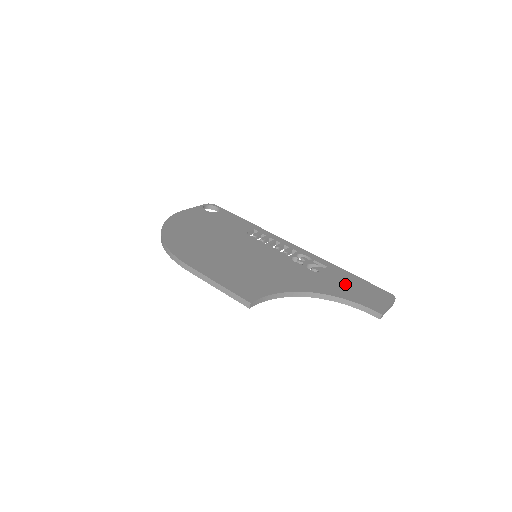
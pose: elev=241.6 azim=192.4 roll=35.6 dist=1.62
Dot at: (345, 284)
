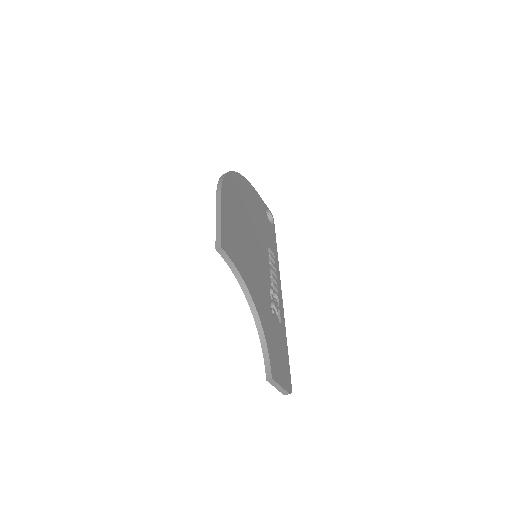
Dot at: (277, 341)
